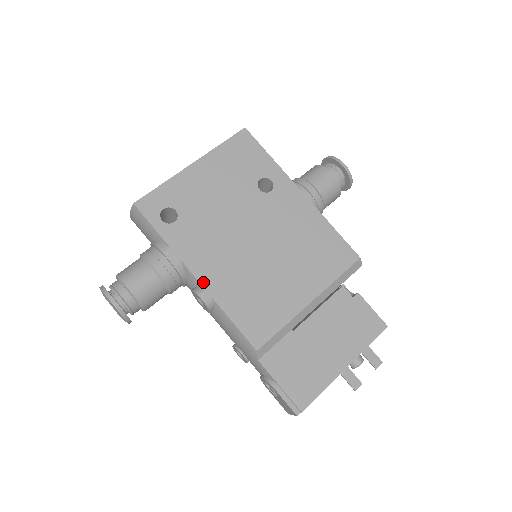
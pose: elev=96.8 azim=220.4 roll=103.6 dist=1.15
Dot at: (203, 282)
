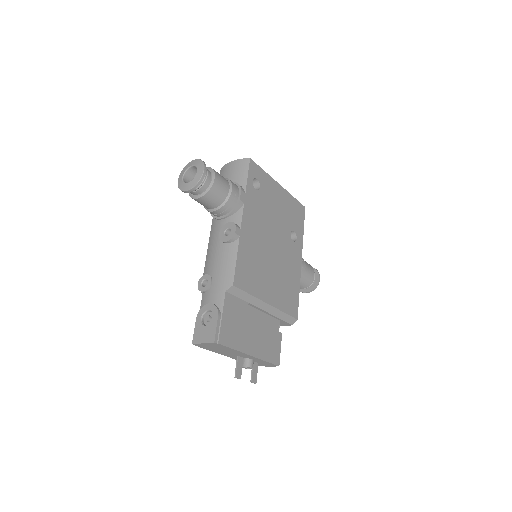
Dot at: (243, 225)
